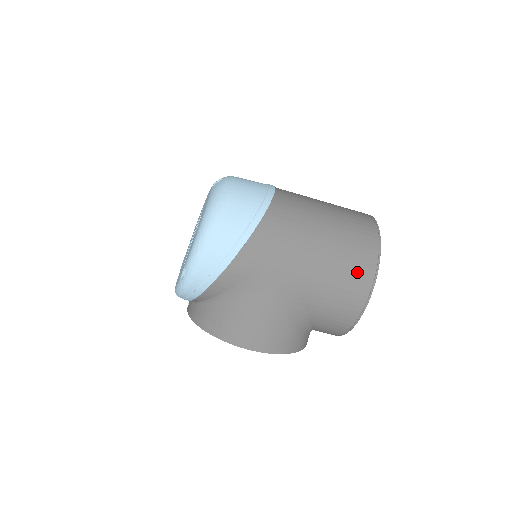
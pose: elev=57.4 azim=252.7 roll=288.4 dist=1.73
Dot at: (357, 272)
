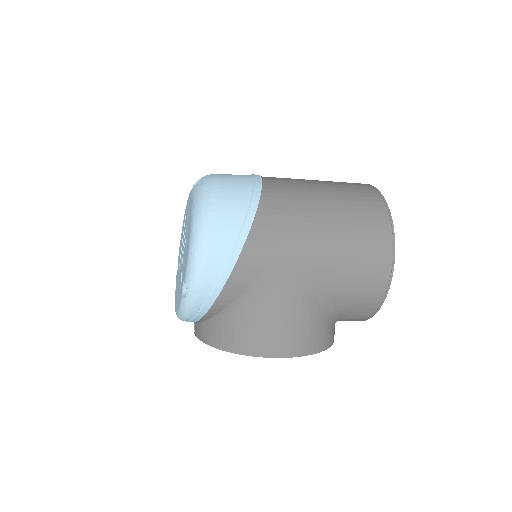
Dot at: (373, 242)
